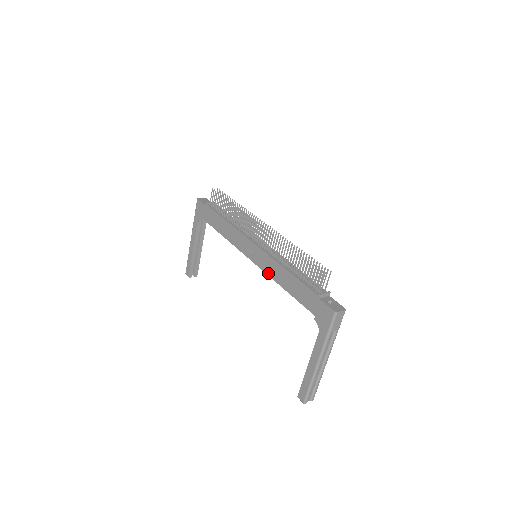
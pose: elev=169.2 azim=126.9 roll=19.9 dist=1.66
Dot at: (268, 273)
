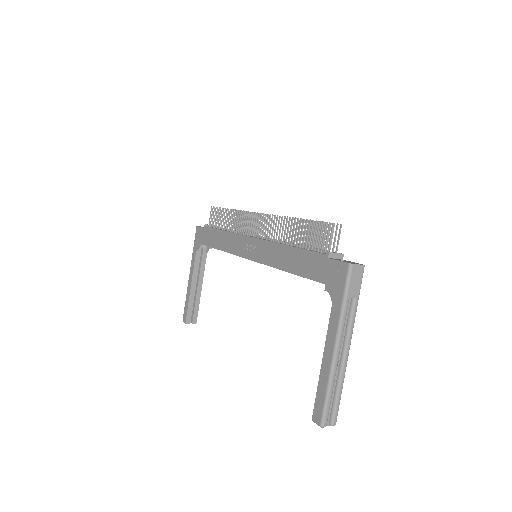
Dot at: (268, 263)
